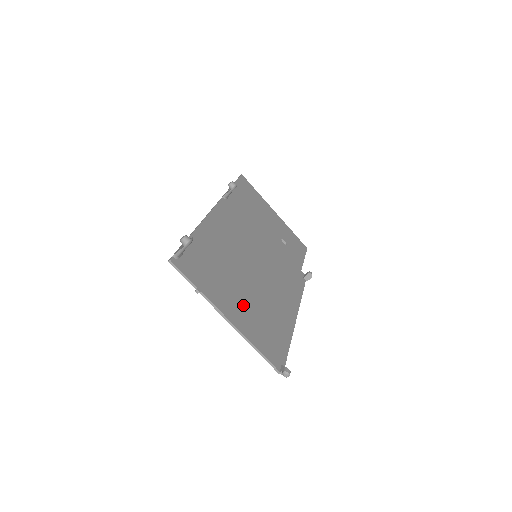
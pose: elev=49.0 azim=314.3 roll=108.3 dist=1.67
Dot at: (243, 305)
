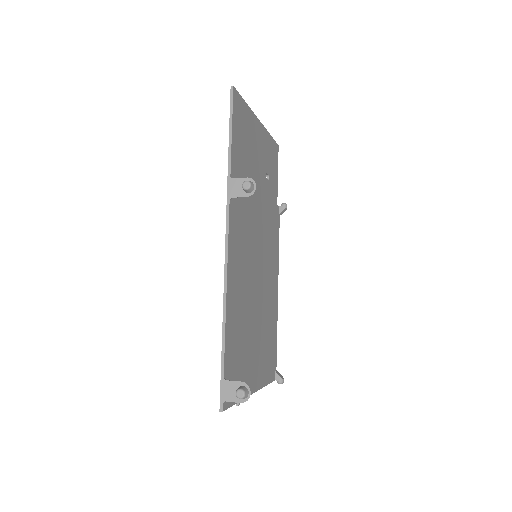
Dot at: (258, 354)
